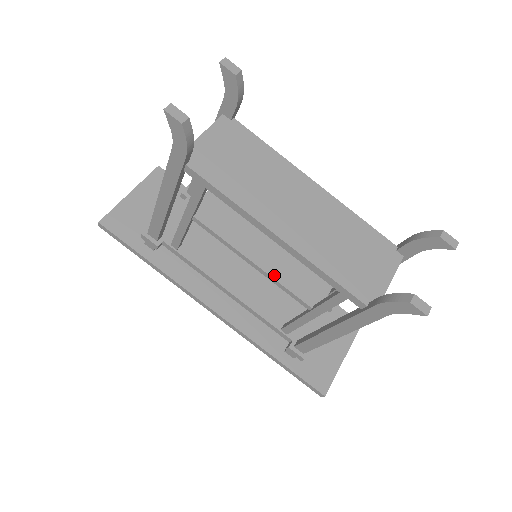
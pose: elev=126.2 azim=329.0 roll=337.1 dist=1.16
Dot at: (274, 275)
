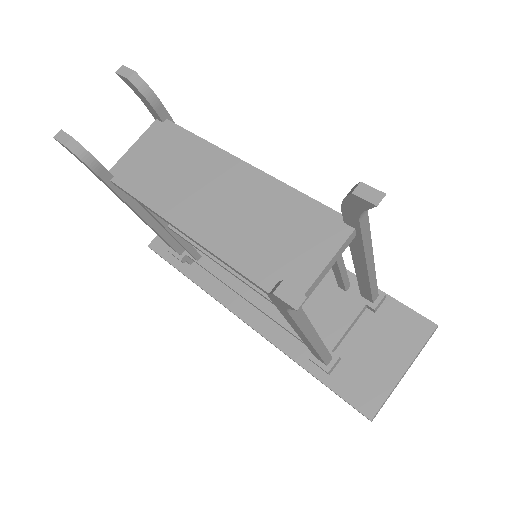
Dot at: occluded
